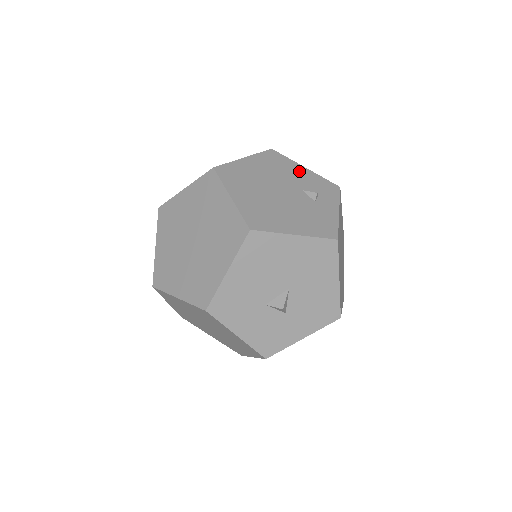
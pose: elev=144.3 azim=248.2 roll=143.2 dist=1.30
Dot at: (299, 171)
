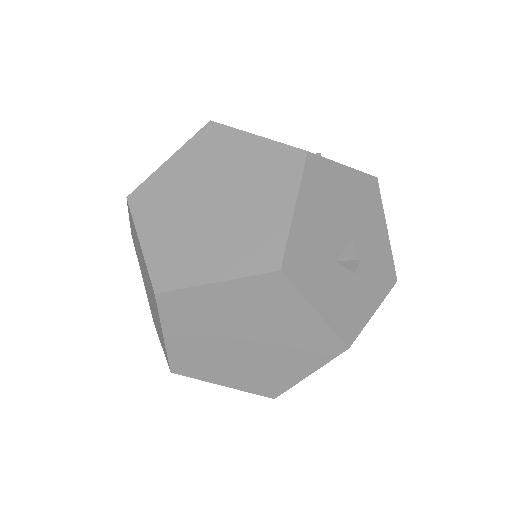
Dot at: occluded
